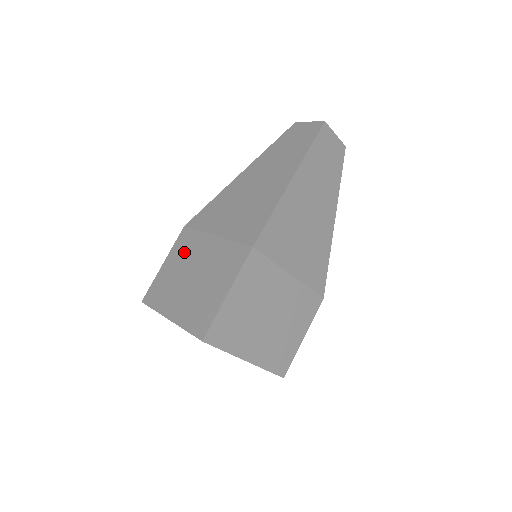
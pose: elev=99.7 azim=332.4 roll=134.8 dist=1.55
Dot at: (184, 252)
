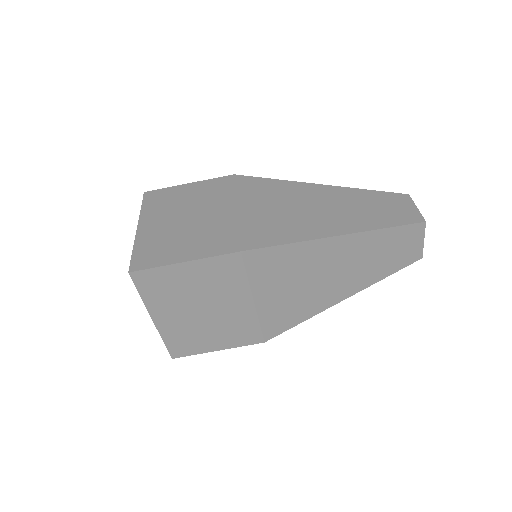
Dot at: (208, 193)
